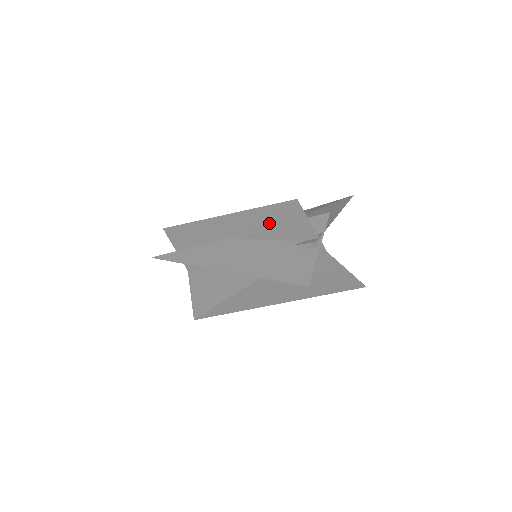
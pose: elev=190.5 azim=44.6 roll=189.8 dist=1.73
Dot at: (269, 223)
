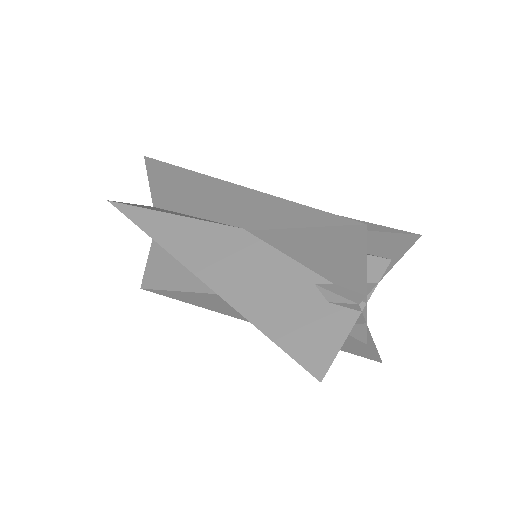
Dot at: occluded
